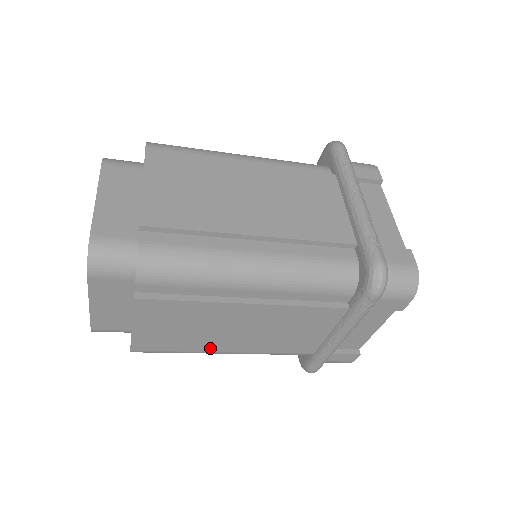
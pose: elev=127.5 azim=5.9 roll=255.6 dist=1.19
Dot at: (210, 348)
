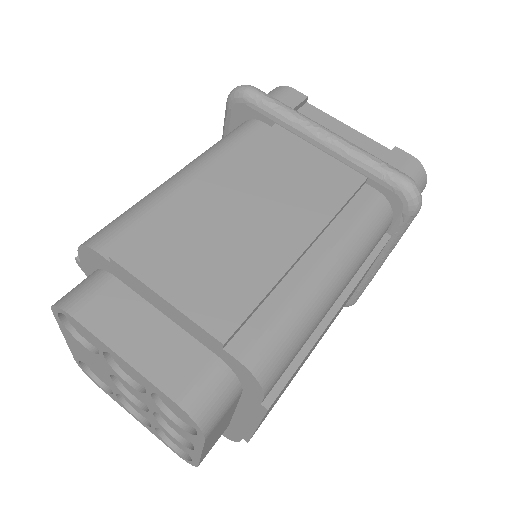
Dot at: (299, 369)
